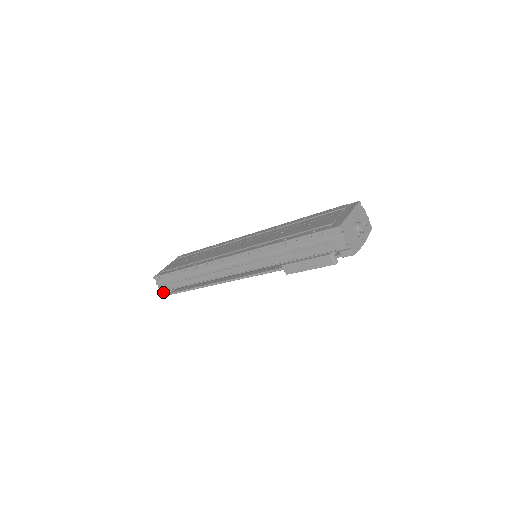
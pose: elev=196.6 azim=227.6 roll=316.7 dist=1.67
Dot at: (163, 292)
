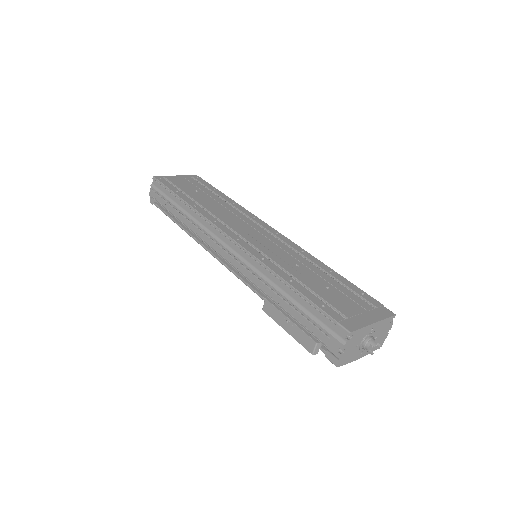
Dot at: (151, 197)
